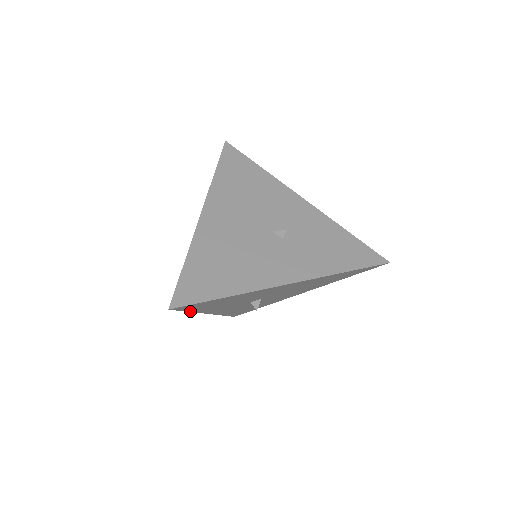
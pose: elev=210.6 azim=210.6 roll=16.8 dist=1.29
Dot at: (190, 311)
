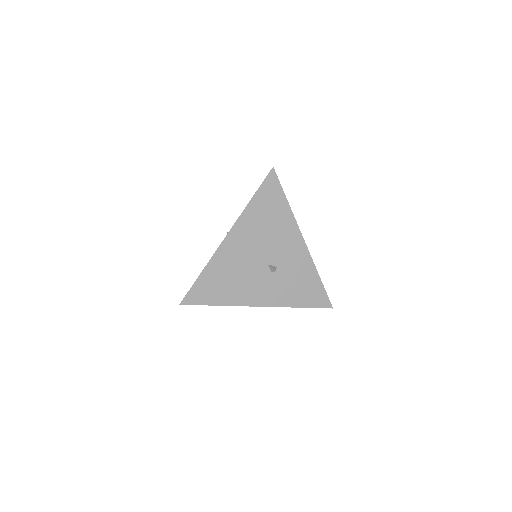
Dot at: occluded
